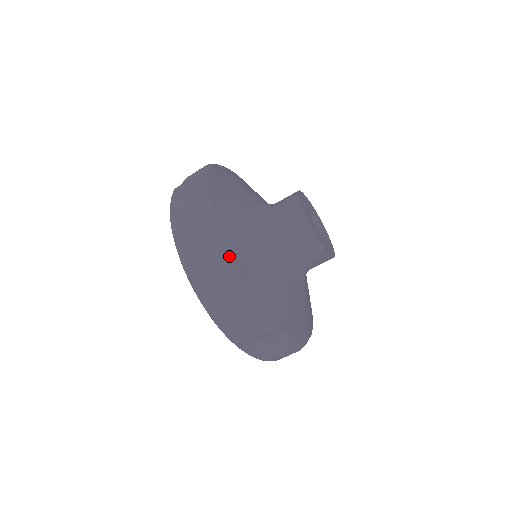
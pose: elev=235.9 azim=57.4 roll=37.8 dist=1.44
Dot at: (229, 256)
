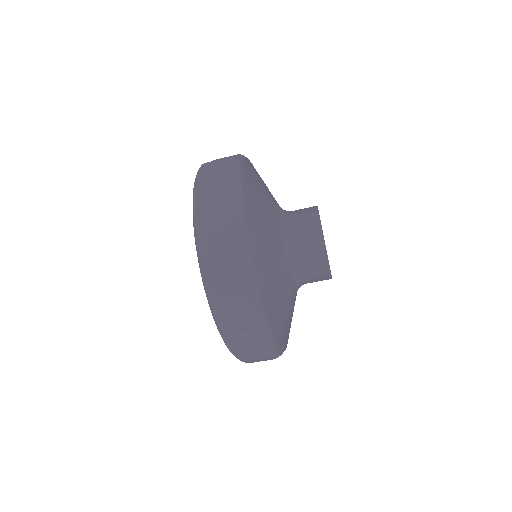
Dot at: (265, 317)
